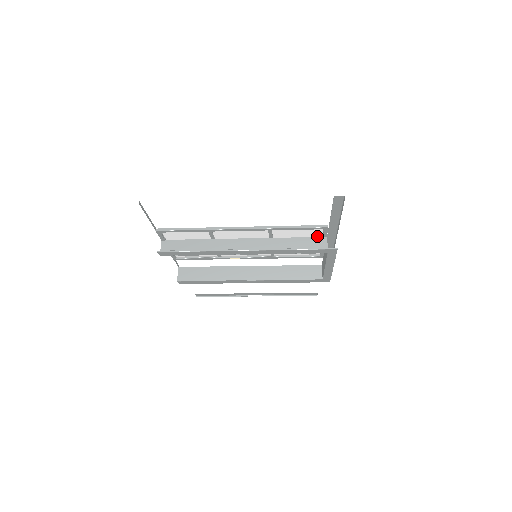
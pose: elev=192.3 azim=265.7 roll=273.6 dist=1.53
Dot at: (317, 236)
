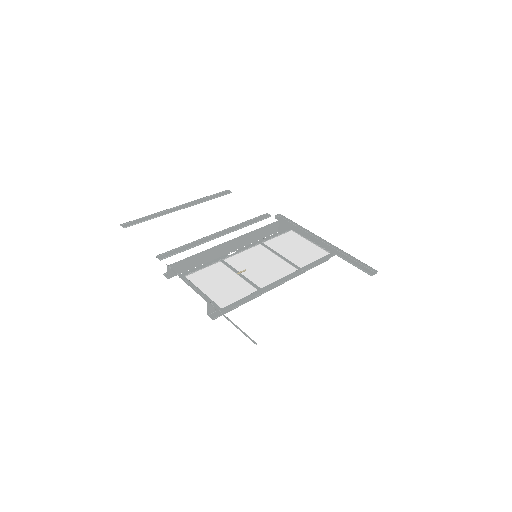
Dot at: (317, 248)
